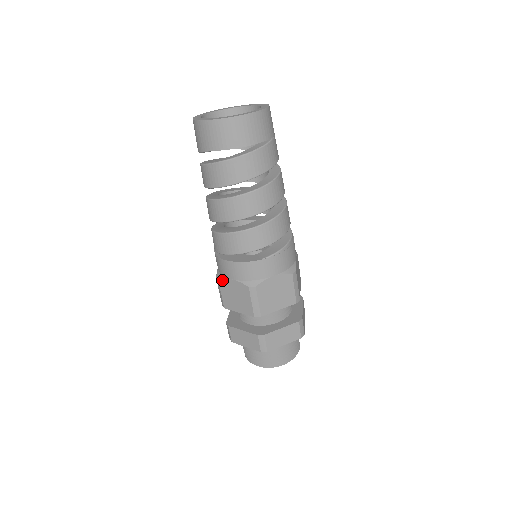
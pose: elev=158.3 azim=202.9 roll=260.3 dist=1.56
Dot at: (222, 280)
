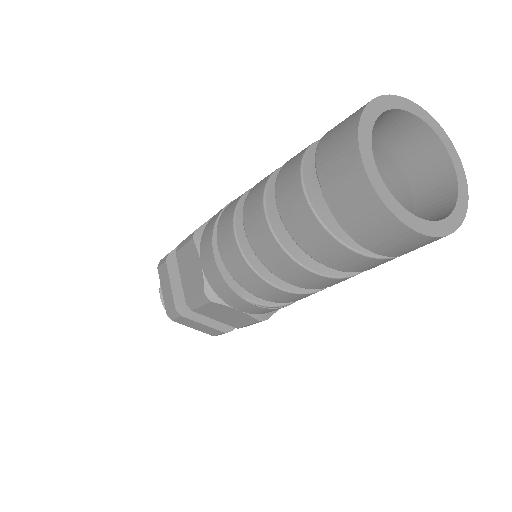
Dot at: (195, 246)
